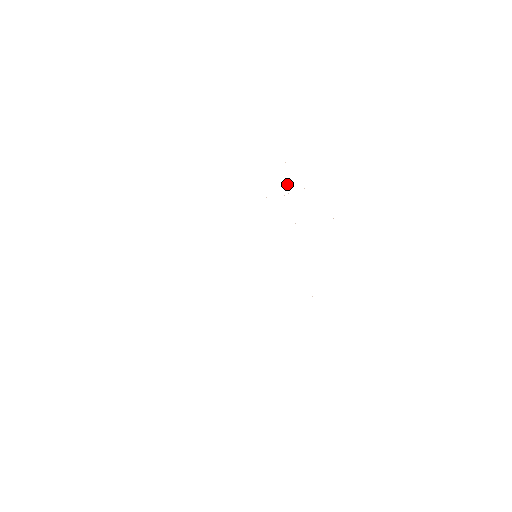
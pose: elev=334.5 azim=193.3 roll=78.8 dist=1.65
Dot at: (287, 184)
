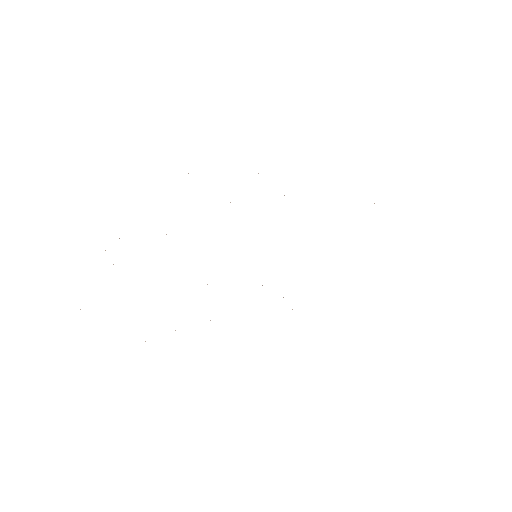
Dot at: occluded
